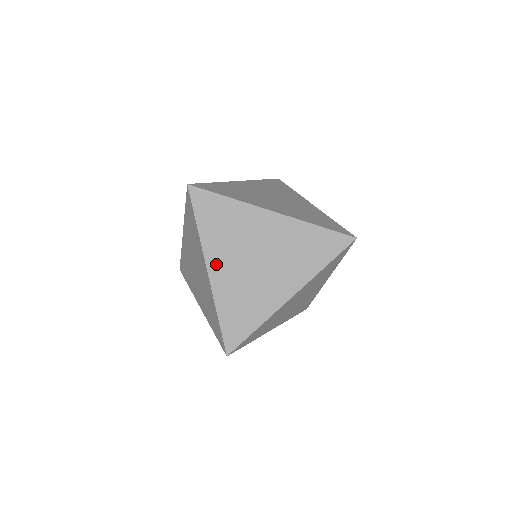
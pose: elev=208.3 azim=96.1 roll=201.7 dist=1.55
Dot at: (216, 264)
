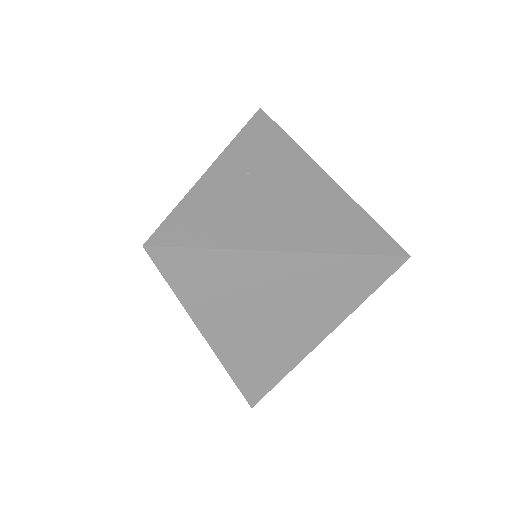
Dot at: occluded
